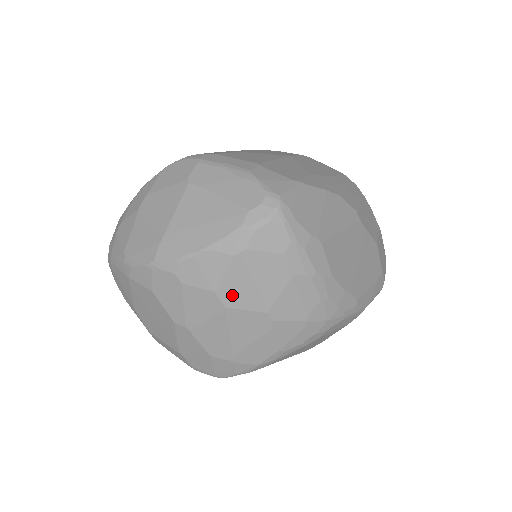
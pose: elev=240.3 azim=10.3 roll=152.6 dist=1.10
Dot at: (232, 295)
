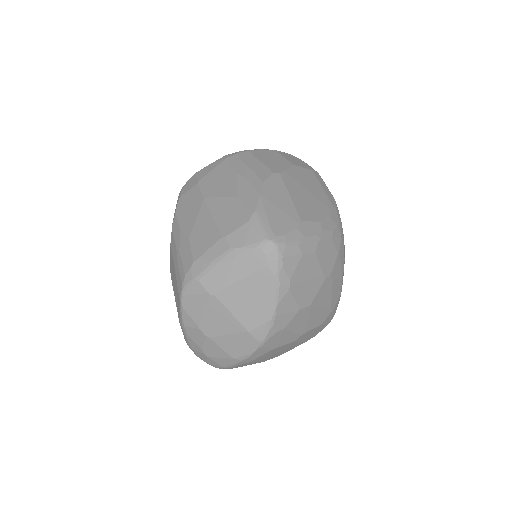
Dot at: (307, 299)
